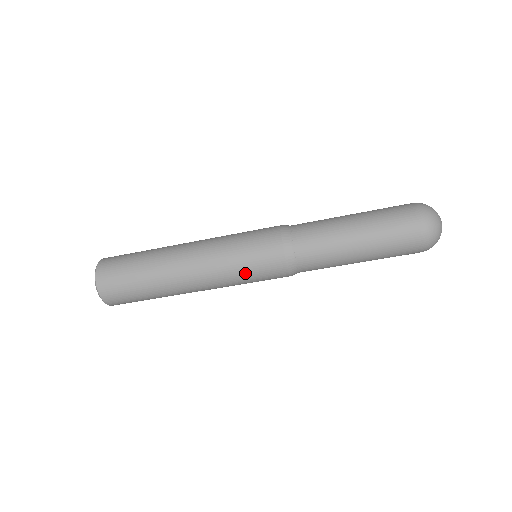
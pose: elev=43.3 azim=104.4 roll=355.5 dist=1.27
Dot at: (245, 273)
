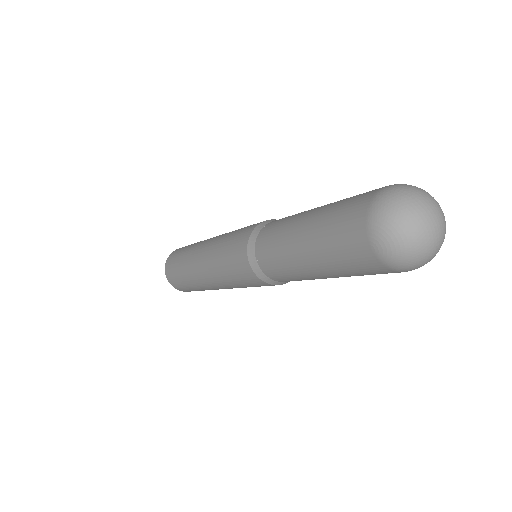
Dot at: occluded
